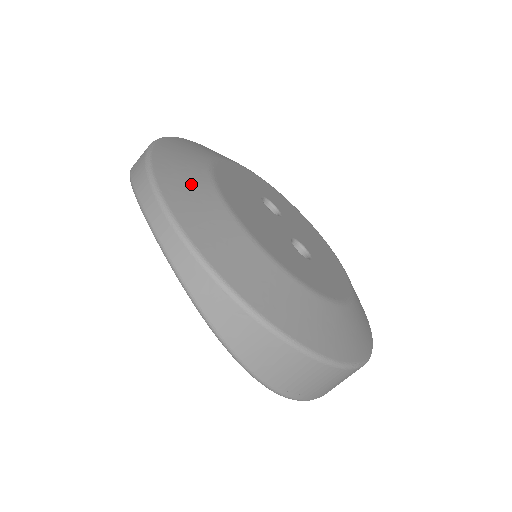
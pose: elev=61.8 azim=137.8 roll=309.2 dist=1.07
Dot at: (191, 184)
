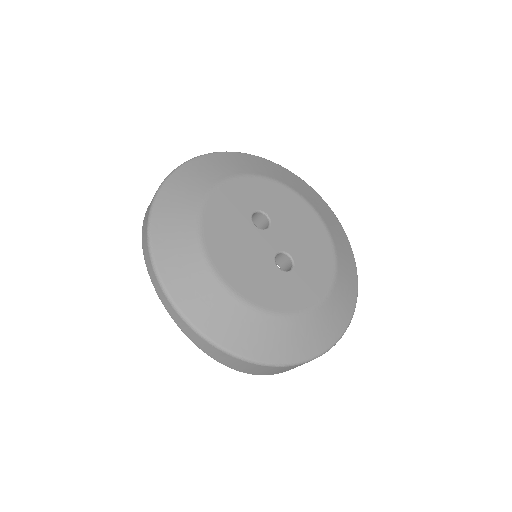
Dot at: (182, 253)
